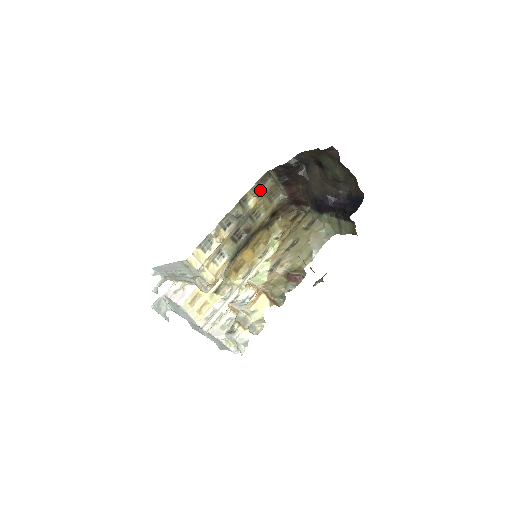
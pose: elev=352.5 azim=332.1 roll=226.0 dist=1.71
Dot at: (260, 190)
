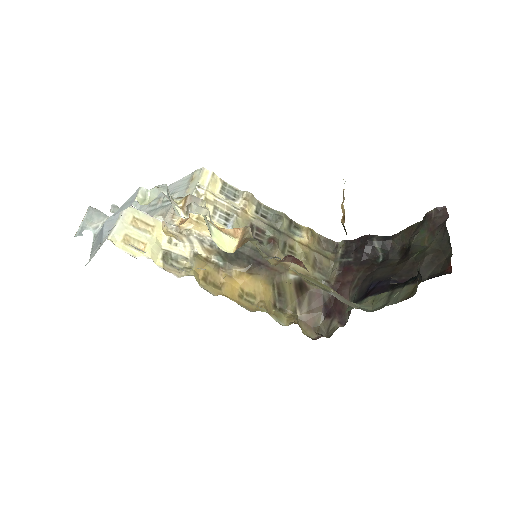
Dot at: (316, 244)
